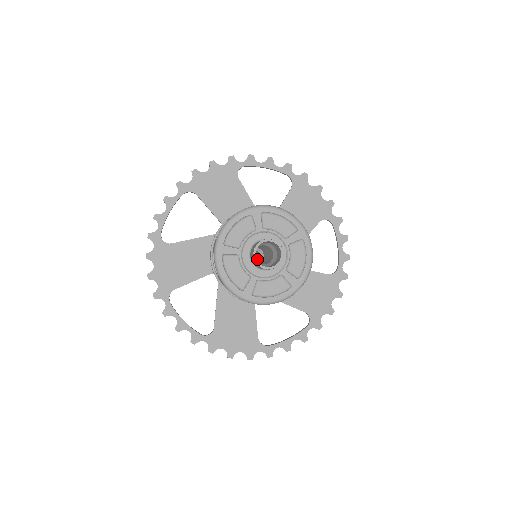
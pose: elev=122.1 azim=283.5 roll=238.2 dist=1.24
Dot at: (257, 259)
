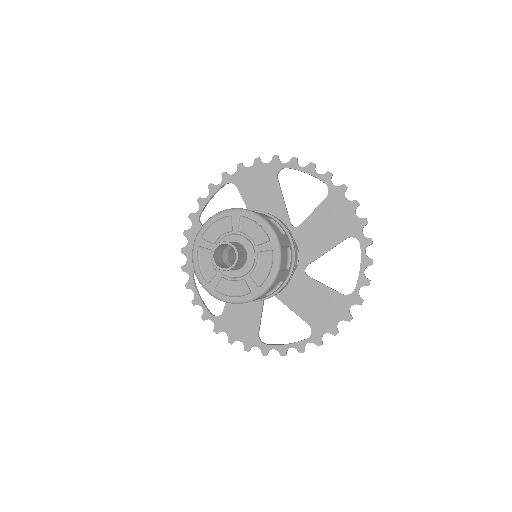
Dot at: occluded
